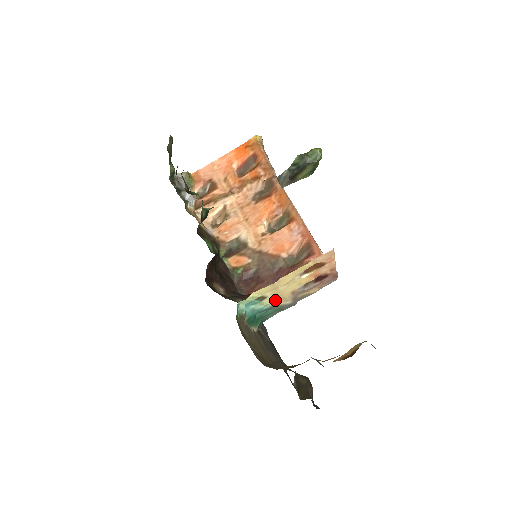
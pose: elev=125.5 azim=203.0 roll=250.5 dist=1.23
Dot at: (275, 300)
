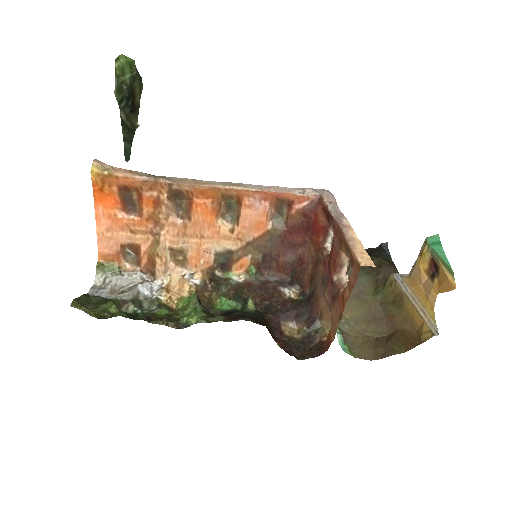
Dot at: occluded
